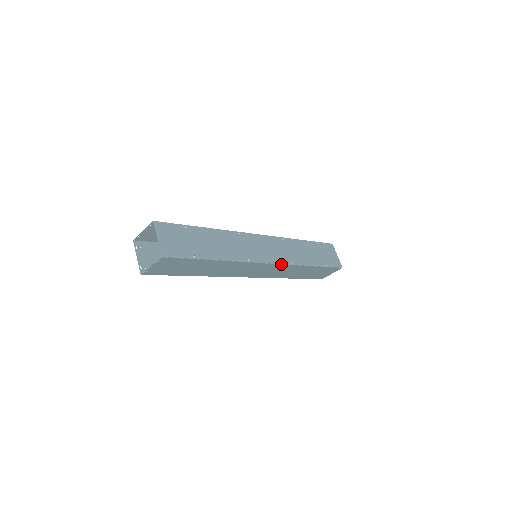
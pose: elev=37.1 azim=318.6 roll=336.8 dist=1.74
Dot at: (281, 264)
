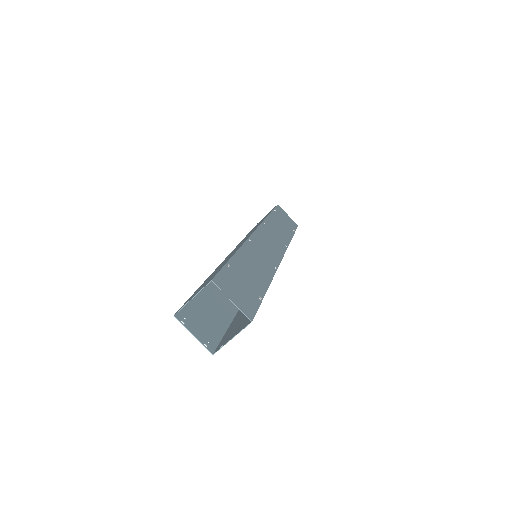
Dot at: (284, 253)
